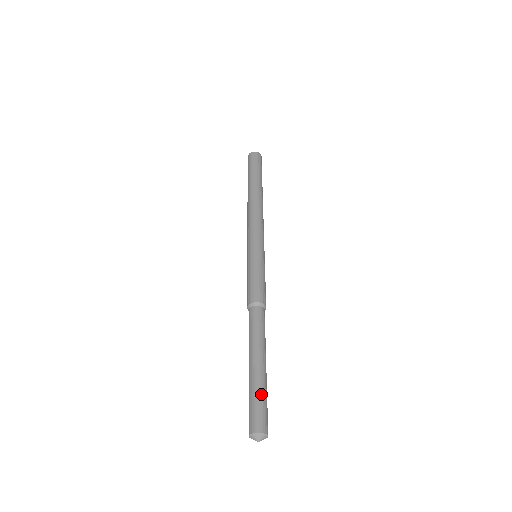
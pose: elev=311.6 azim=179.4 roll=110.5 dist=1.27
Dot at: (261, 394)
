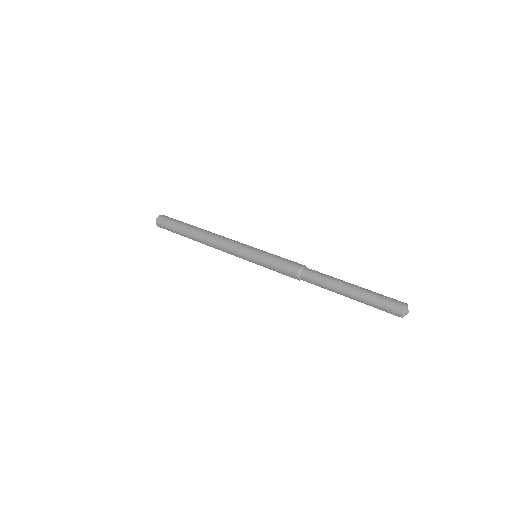
Dot at: (378, 294)
